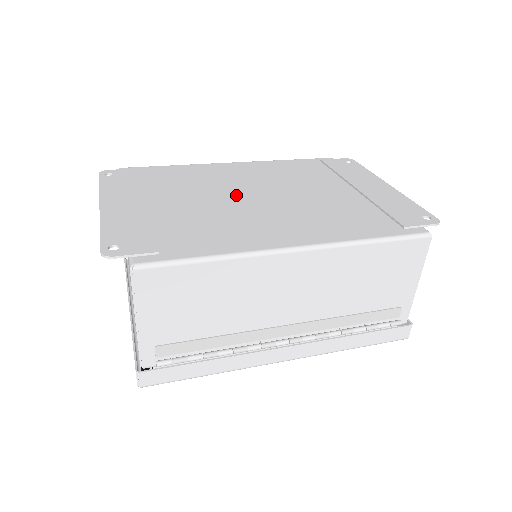
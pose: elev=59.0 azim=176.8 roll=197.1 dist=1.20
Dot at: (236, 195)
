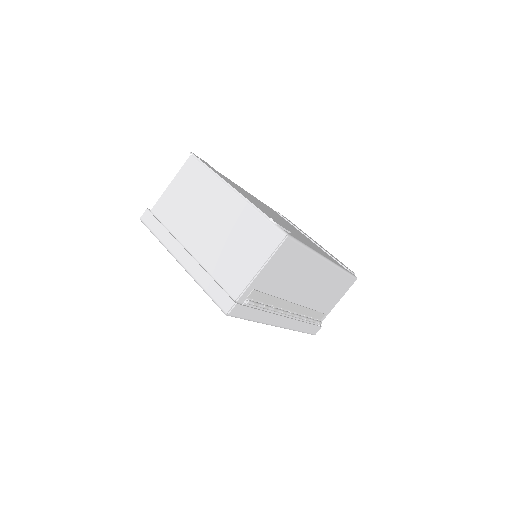
Dot at: occluded
